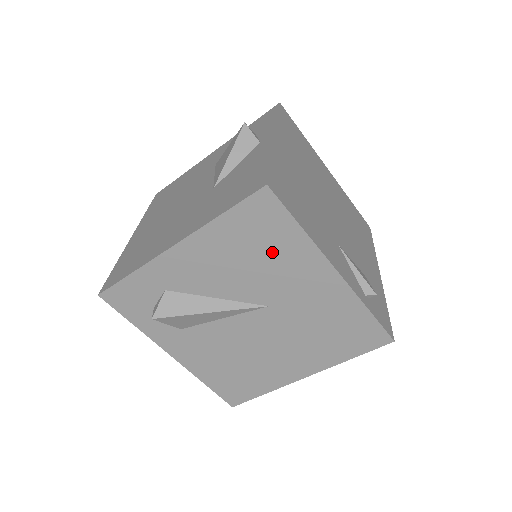
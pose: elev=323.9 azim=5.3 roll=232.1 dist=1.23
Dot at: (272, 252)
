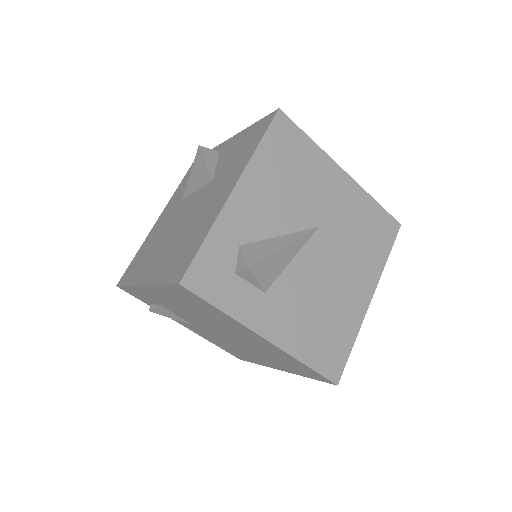
Dot at: (302, 168)
